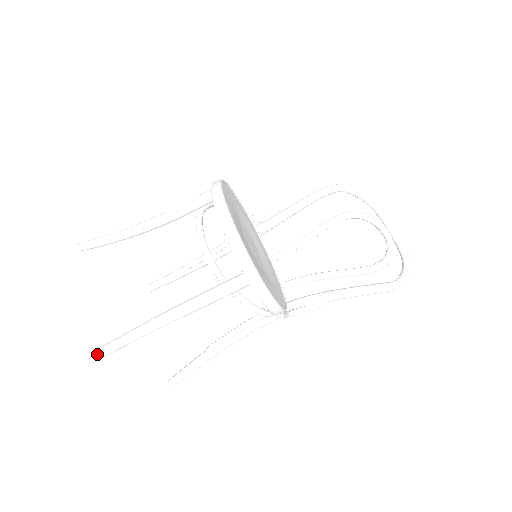
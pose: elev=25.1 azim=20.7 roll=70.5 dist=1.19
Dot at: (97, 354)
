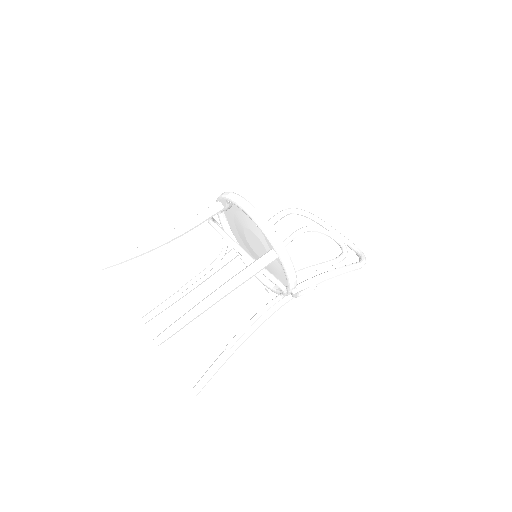
Dot at: (161, 338)
